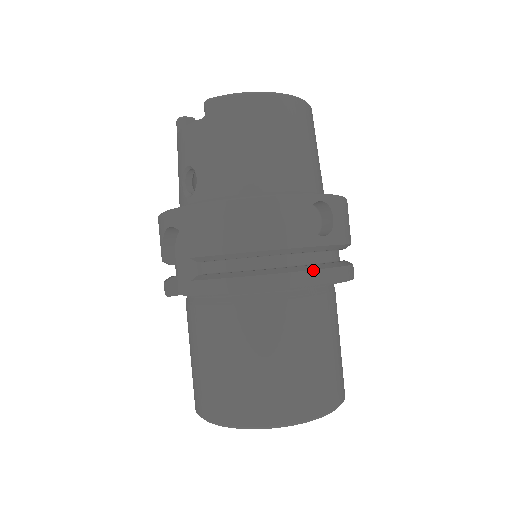
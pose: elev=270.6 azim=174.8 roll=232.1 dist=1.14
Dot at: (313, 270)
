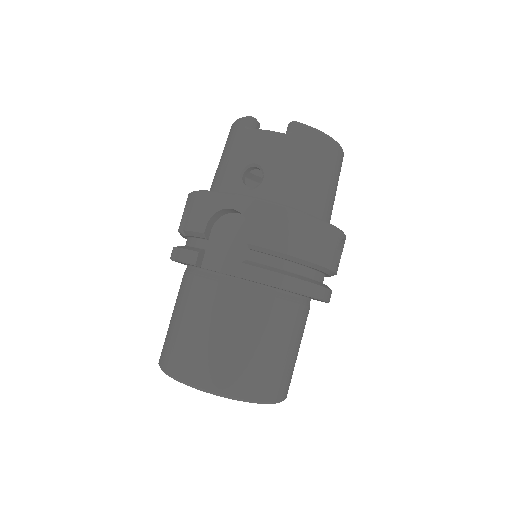
Dot at: (327, 288)
